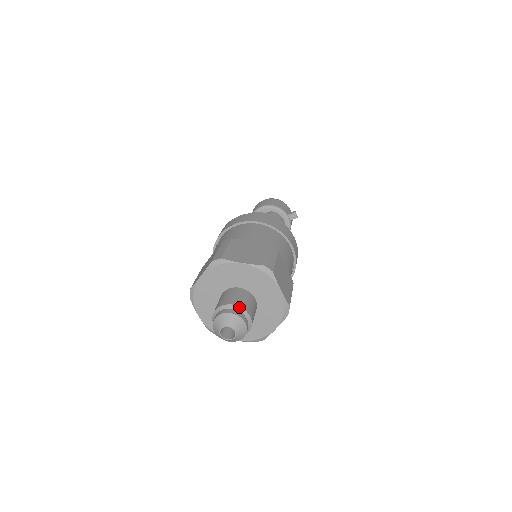
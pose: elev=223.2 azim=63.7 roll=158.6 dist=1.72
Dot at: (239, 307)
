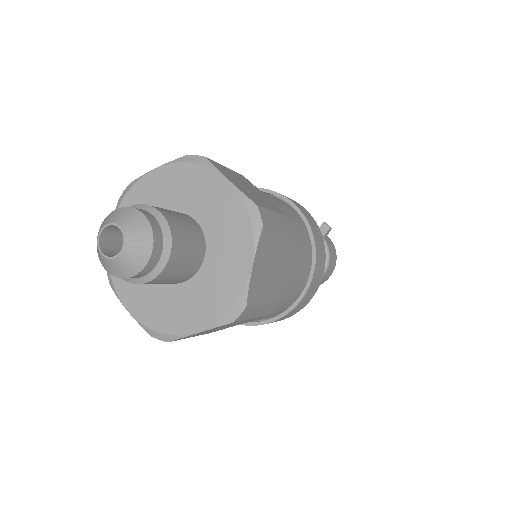
Dot at: (138, 205)
